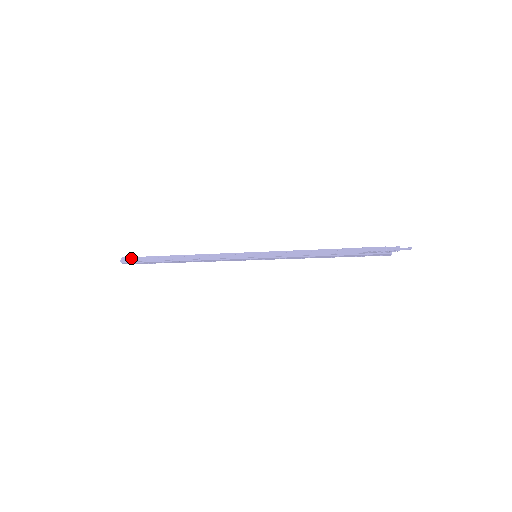
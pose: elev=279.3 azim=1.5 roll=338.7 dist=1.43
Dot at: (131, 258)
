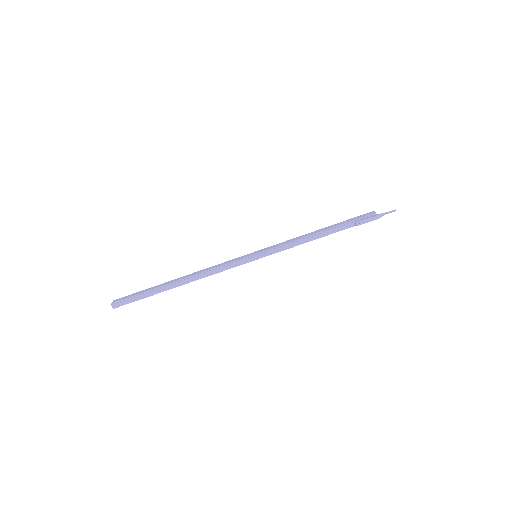
Dot at: (124, 301)
